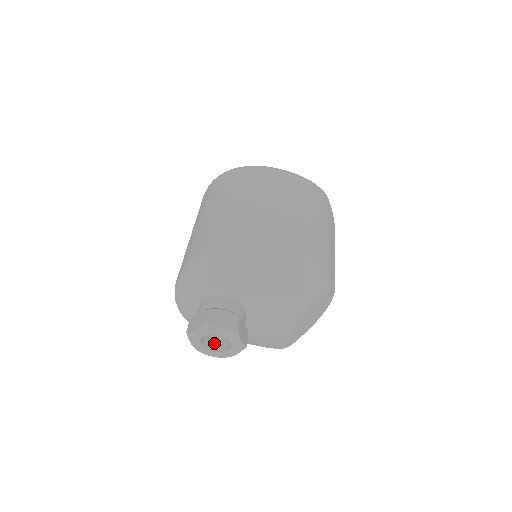
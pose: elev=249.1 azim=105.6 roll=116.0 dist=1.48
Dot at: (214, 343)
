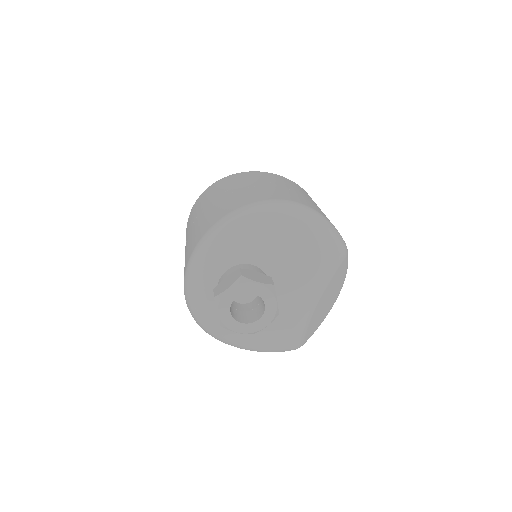
Dot at: (240, 317)
